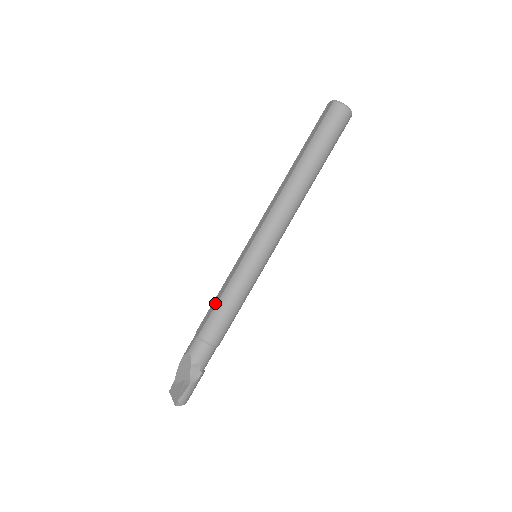
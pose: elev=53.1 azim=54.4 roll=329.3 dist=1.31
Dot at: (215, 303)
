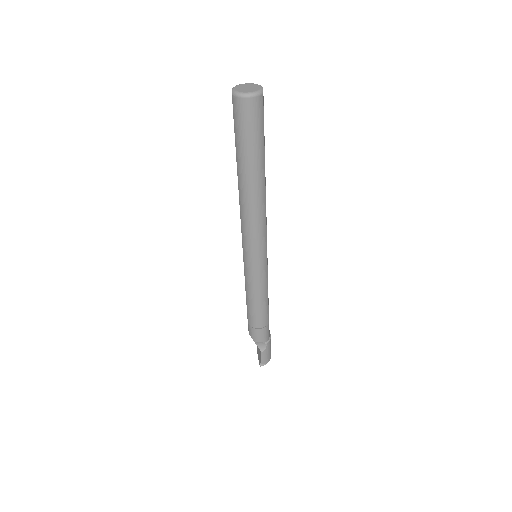
Dot at: (246, 299)
